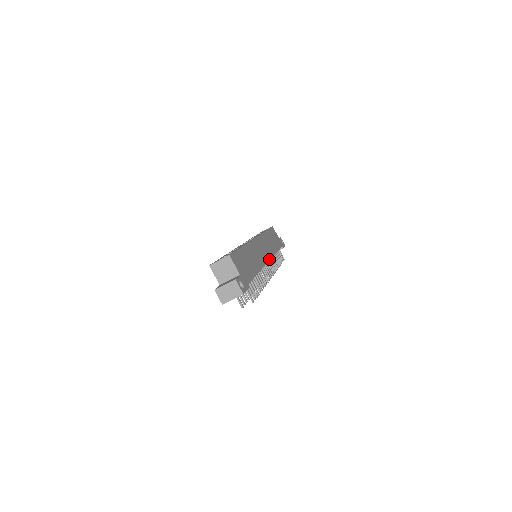
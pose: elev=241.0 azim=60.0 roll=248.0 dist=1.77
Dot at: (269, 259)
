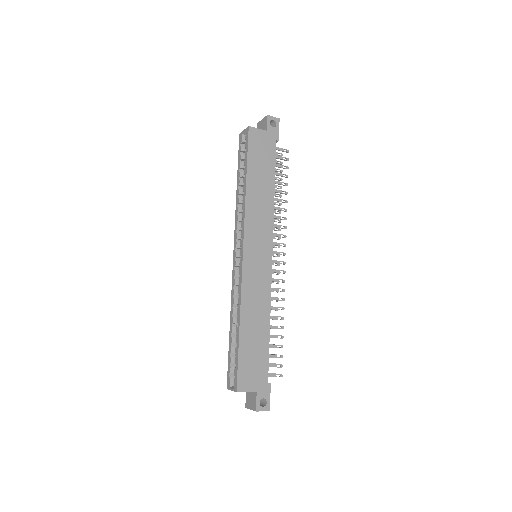
Dot at: (271, 248)
